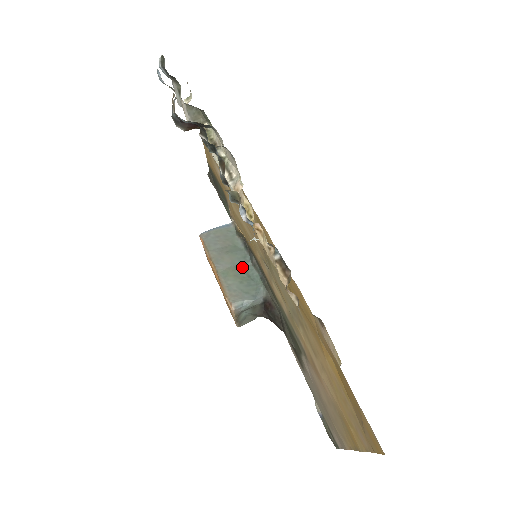
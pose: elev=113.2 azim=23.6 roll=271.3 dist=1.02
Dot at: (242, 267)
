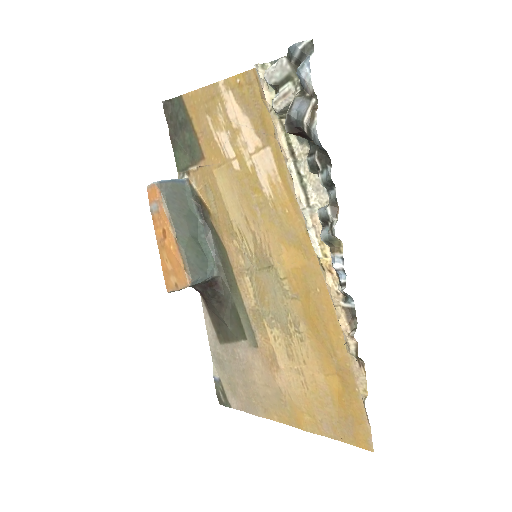
Dot at: (197, 238)
